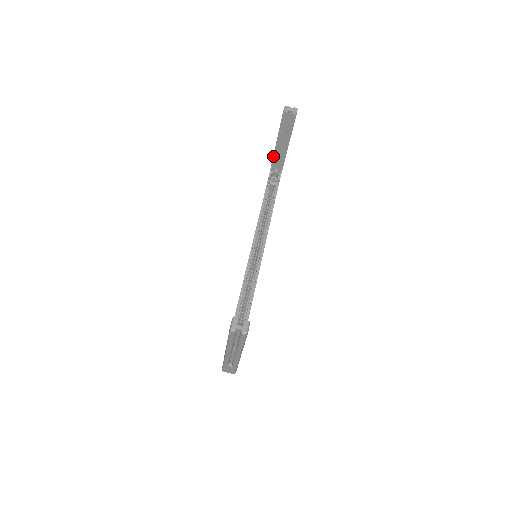
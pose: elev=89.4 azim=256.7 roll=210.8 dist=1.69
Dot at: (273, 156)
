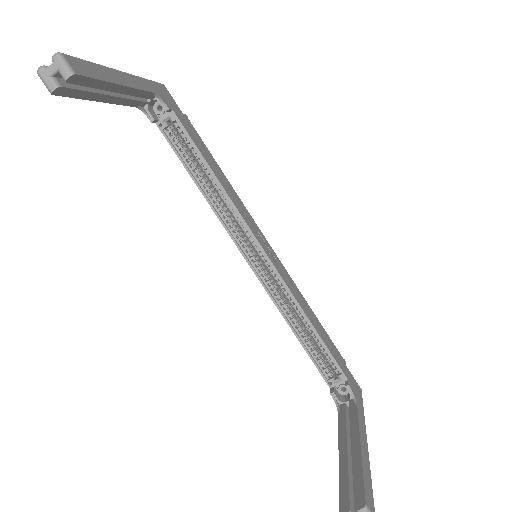
Dot at: occluded
